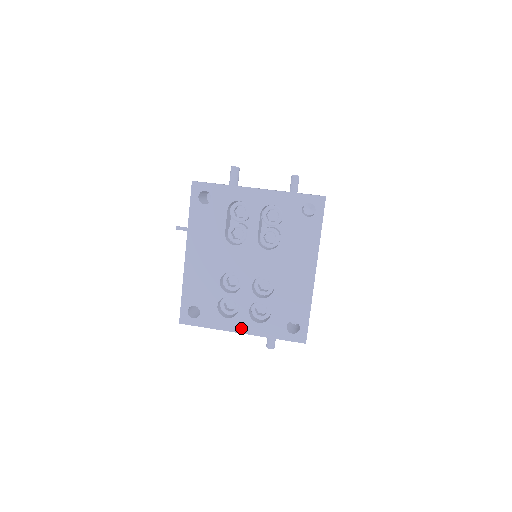
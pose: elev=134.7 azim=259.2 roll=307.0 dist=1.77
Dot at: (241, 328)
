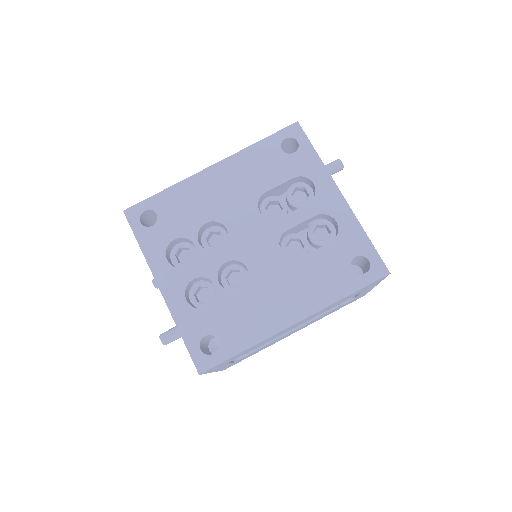
Dot at: (166, 284)
